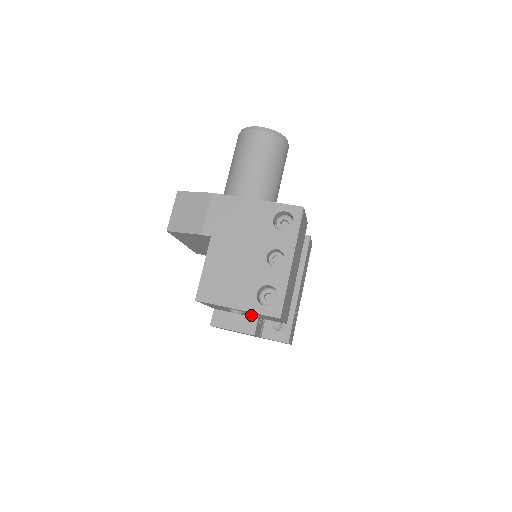
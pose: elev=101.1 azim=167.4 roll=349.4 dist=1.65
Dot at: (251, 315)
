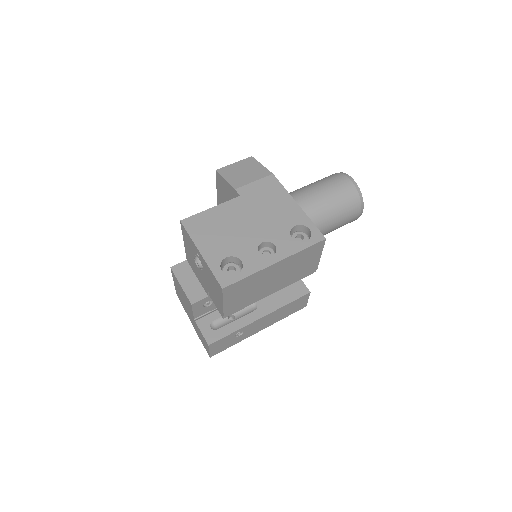
Dot at: (206, 283)
